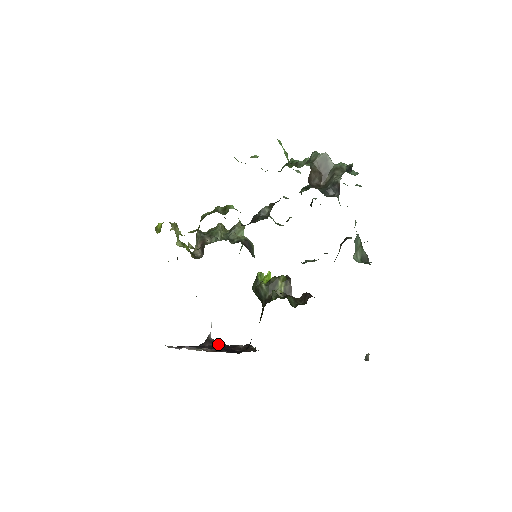
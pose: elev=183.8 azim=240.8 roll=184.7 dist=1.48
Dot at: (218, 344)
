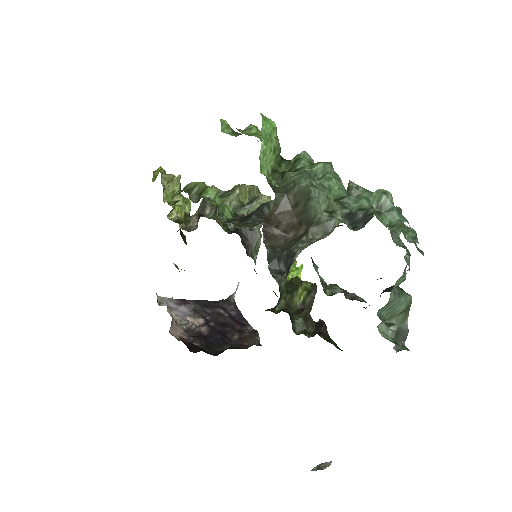
Dot at: (235, 310)
